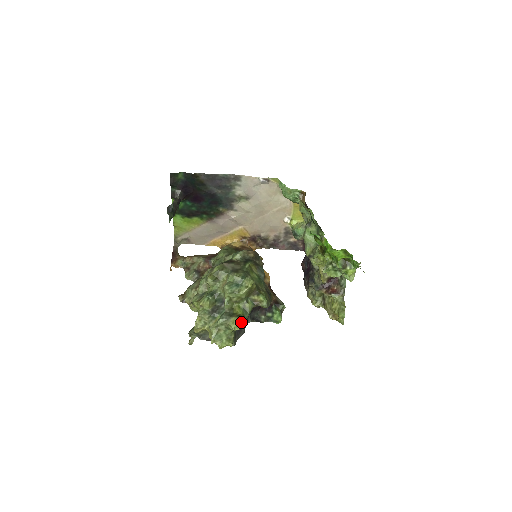
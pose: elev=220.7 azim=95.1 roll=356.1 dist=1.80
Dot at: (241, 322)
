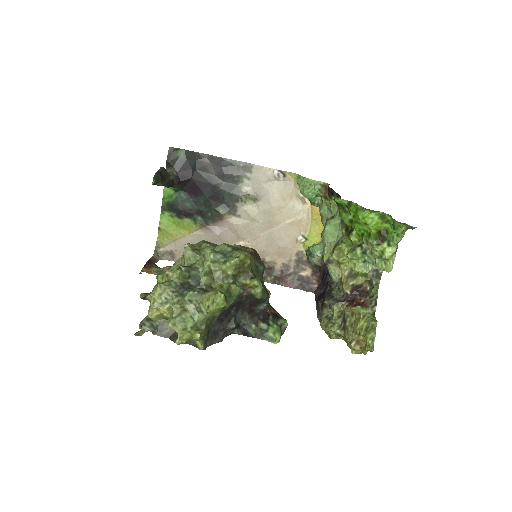
Dot at: (220, 297)
